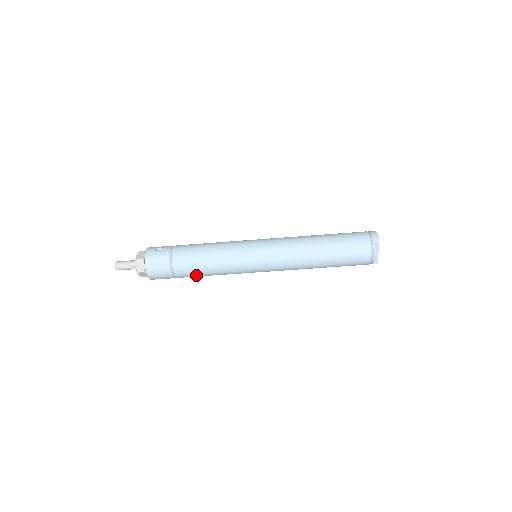
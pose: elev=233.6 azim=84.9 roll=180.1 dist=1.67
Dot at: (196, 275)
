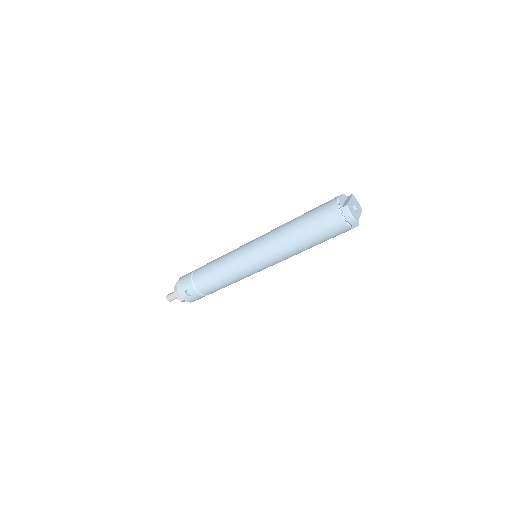
Dot at: occluded
